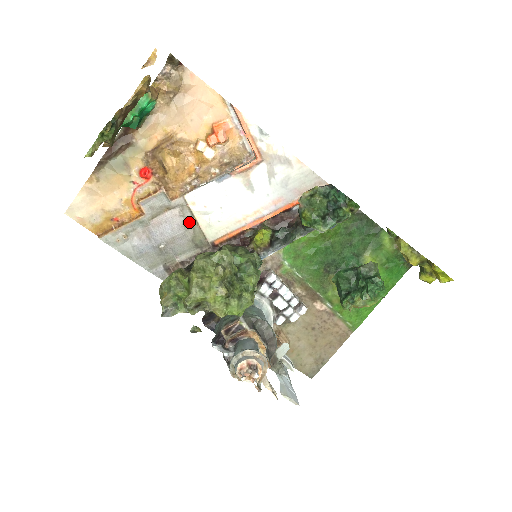
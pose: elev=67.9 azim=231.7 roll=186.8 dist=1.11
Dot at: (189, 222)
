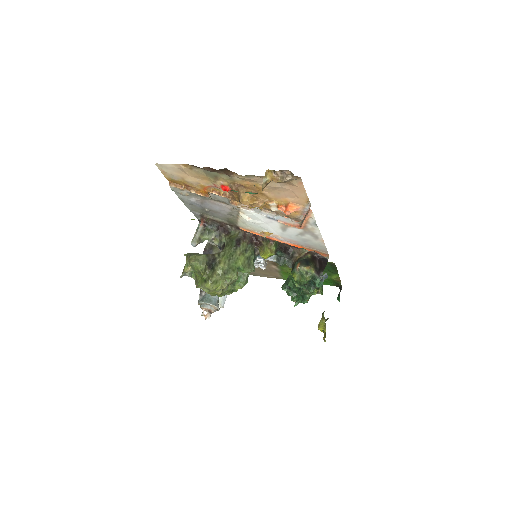
Dot at: (233, 214)
